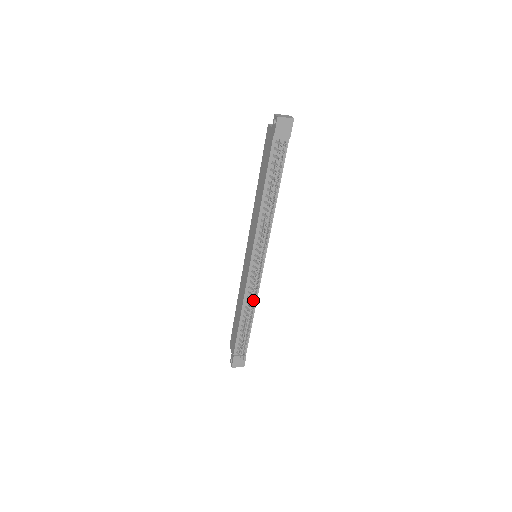
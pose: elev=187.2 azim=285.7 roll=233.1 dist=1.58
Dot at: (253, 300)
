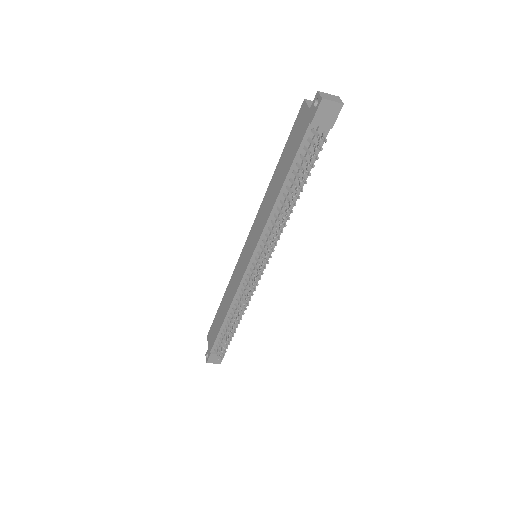
Dot at: (244, 305)
